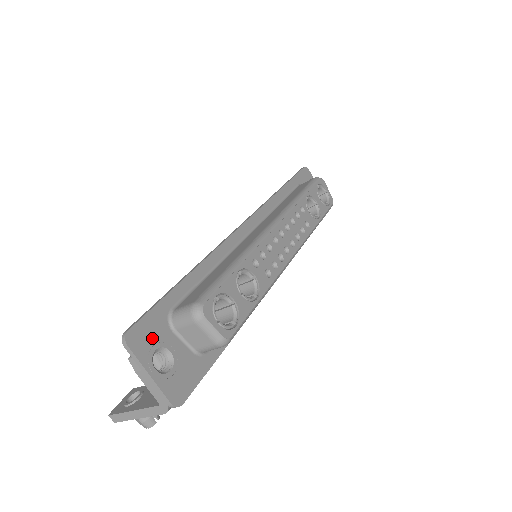
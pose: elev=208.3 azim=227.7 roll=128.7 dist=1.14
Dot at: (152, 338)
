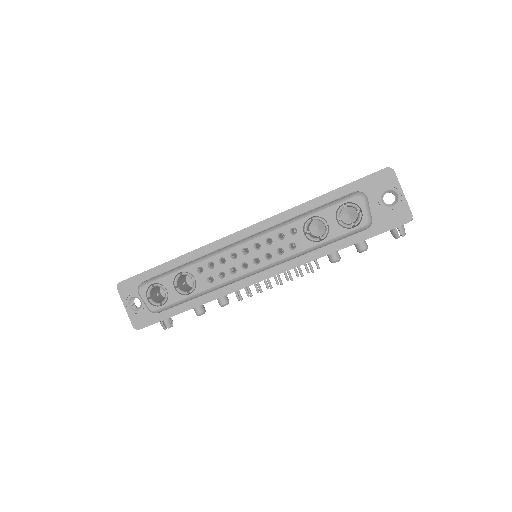
Dot at: (132, 290)
